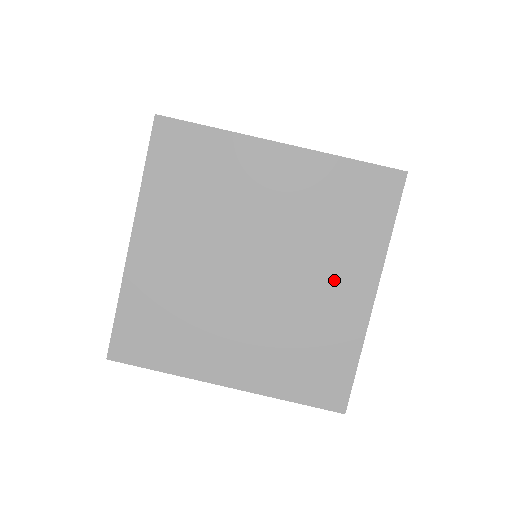
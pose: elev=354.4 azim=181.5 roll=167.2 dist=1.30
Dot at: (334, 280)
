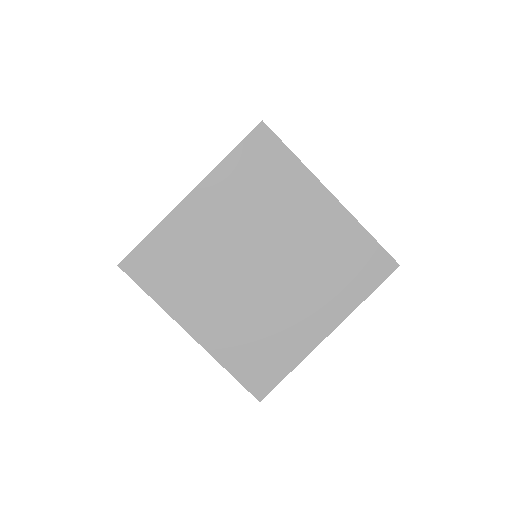
Dot at: (304, 216)
